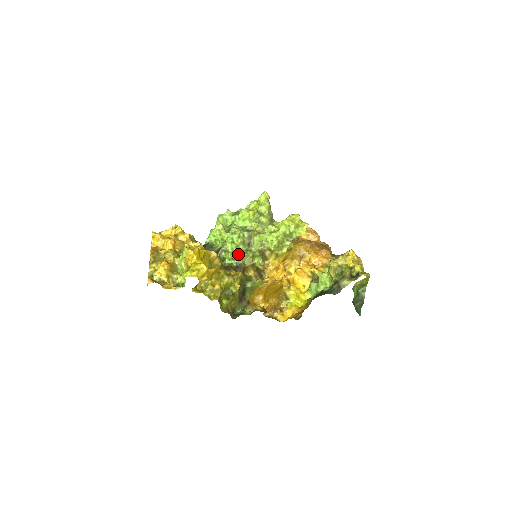
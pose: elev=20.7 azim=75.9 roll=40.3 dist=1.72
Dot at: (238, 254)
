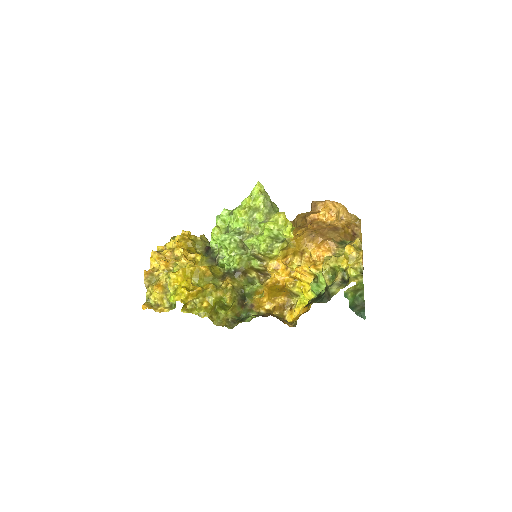
Dot at: (234, 259)
